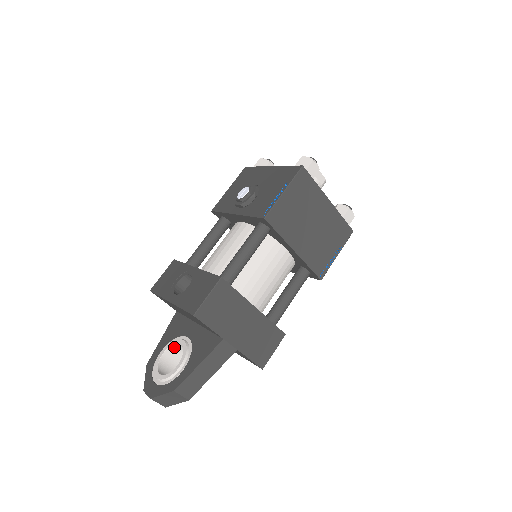
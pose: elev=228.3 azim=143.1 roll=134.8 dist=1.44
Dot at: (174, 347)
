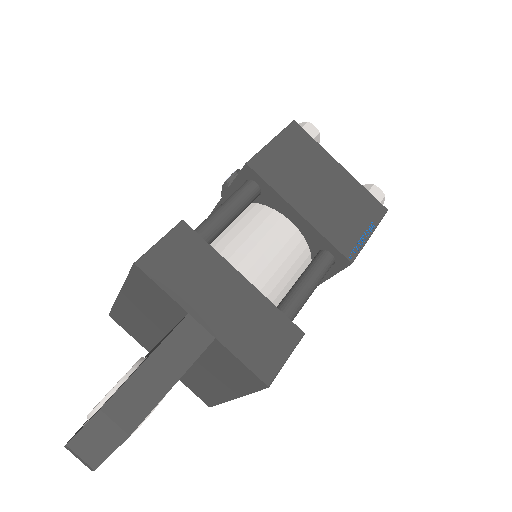
Dot at: occluded
